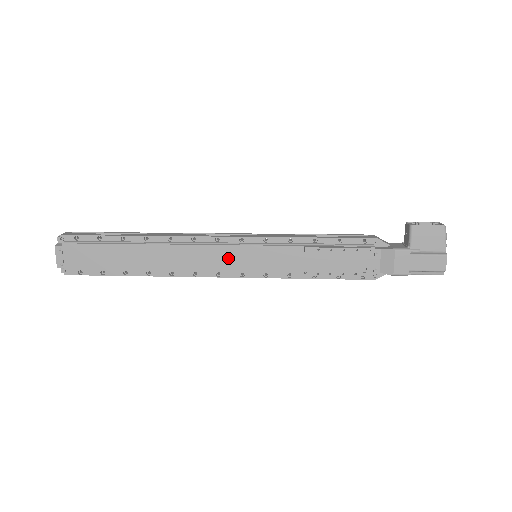
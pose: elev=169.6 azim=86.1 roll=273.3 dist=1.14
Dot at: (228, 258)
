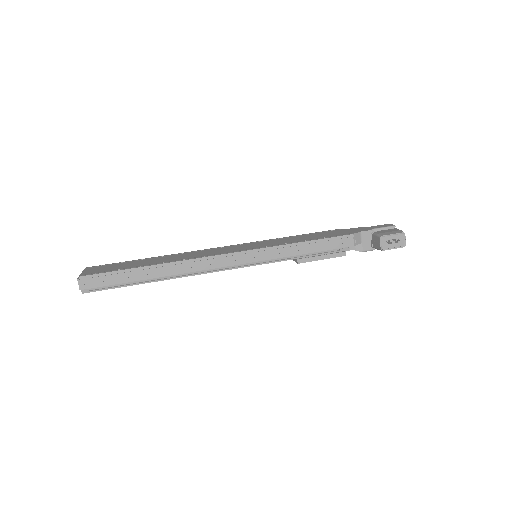
Dot at: occluded
